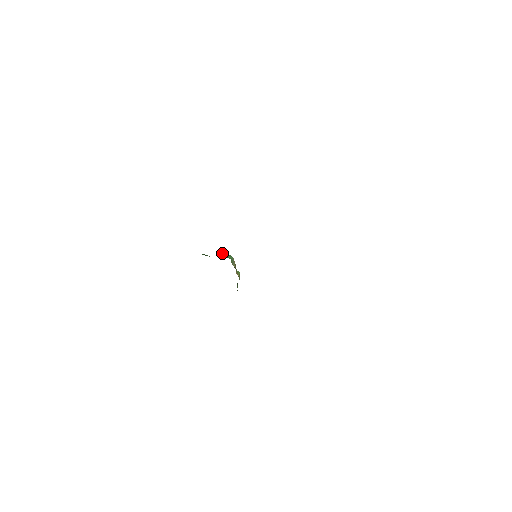
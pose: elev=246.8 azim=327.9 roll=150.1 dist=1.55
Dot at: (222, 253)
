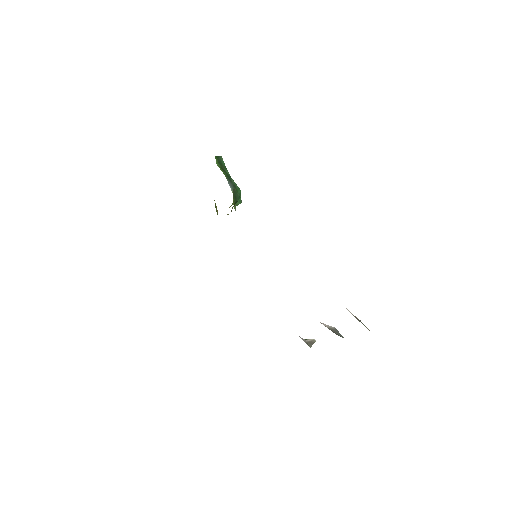
Dot at: (234, 199)
